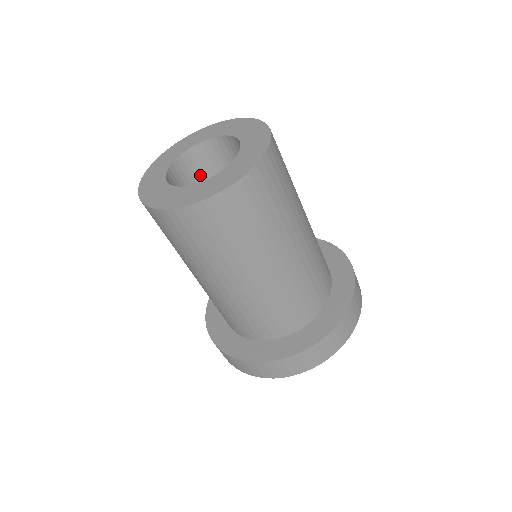
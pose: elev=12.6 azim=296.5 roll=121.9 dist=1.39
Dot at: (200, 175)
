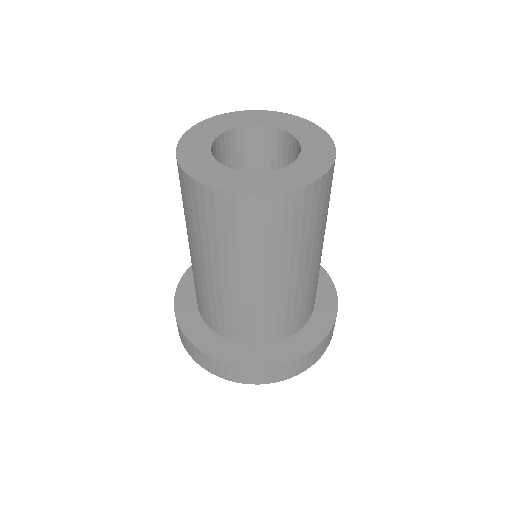
Dot at: (226, 161)
